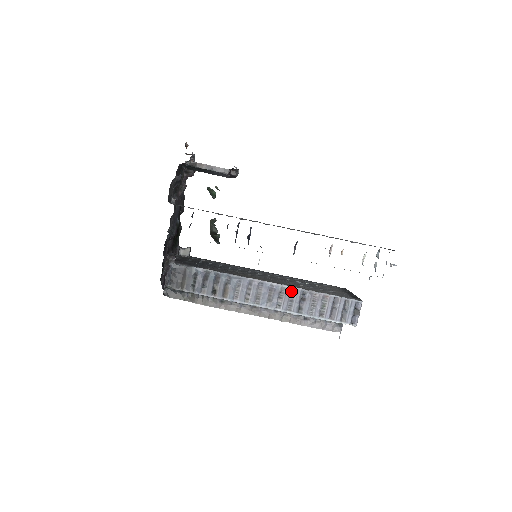
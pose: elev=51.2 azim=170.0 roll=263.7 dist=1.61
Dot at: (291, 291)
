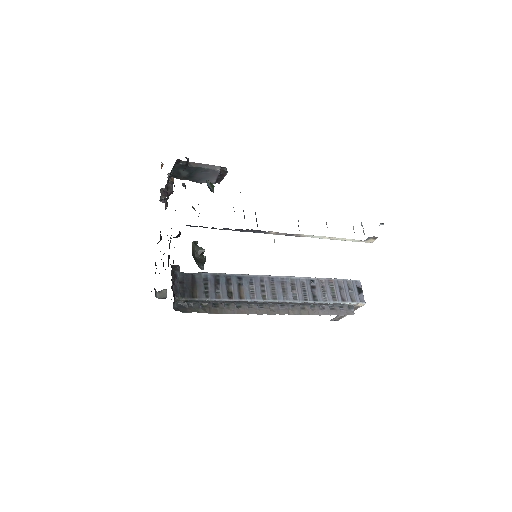
Dot at: (300, 281)
